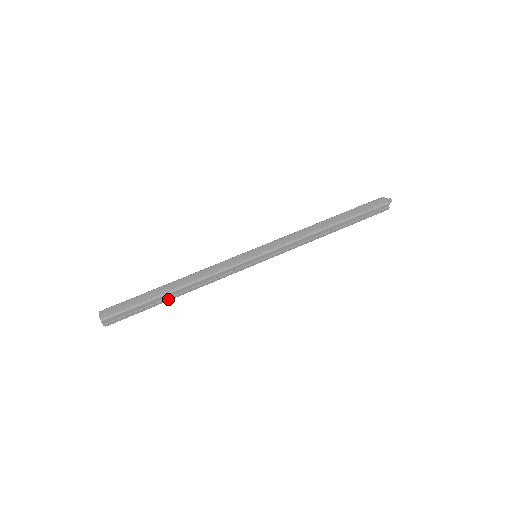
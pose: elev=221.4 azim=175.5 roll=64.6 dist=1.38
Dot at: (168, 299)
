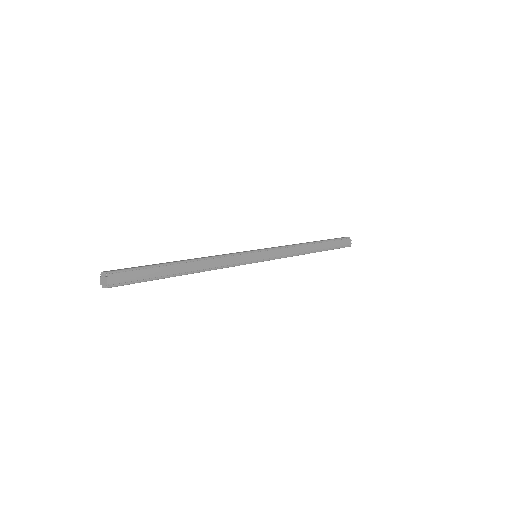
Dot at: occluded
